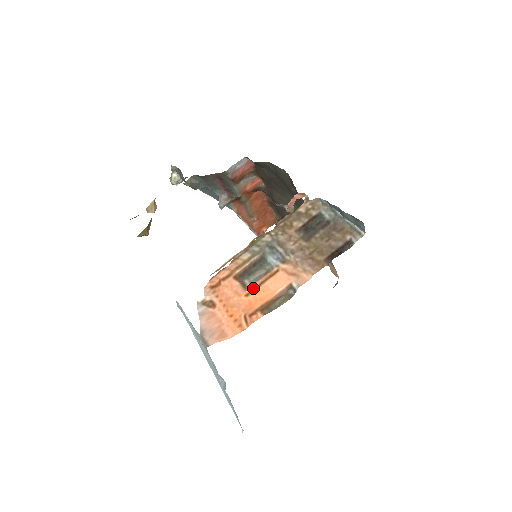
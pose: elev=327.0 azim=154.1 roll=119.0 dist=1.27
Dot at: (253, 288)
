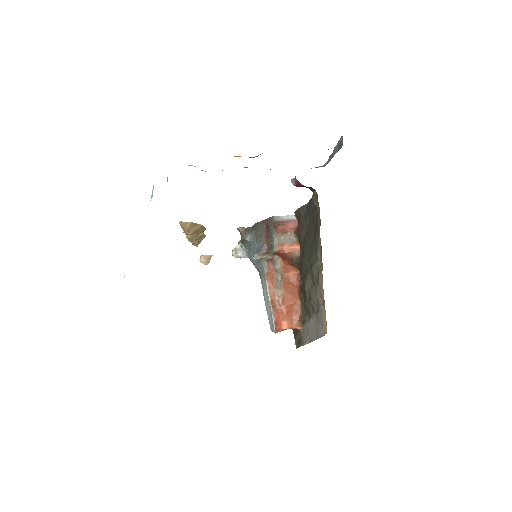
Dot at: occluded
